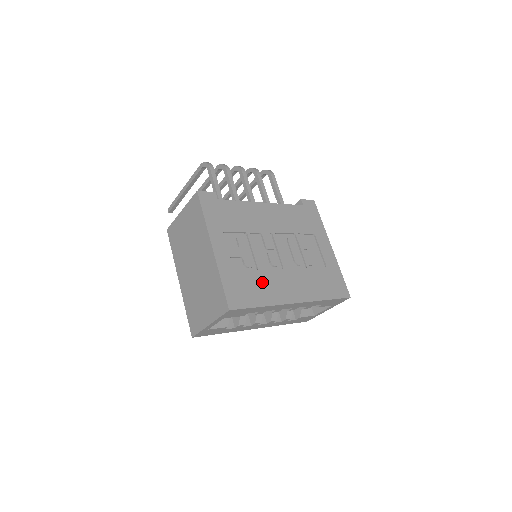
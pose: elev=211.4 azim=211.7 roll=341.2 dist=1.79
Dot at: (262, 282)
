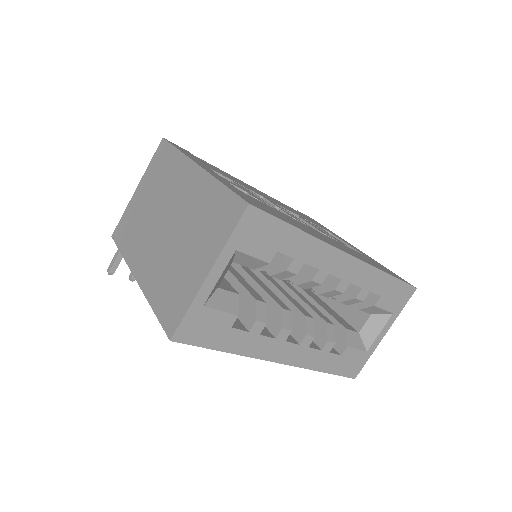
Dot at: (286, 217)
